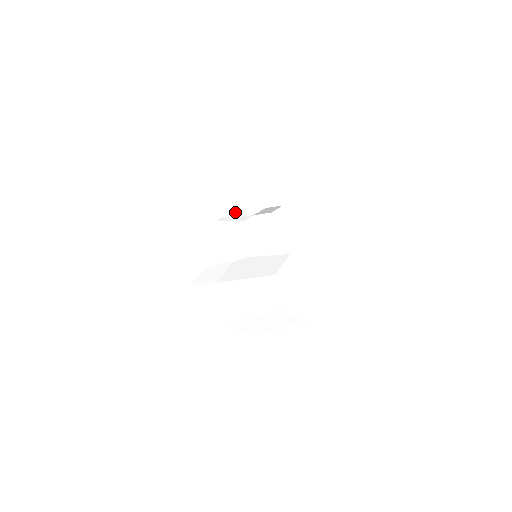
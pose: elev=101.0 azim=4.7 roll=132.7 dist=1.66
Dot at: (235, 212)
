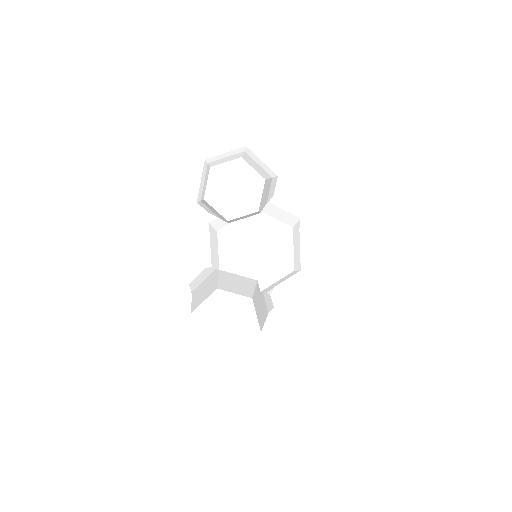
Dot at: (219, 216)
